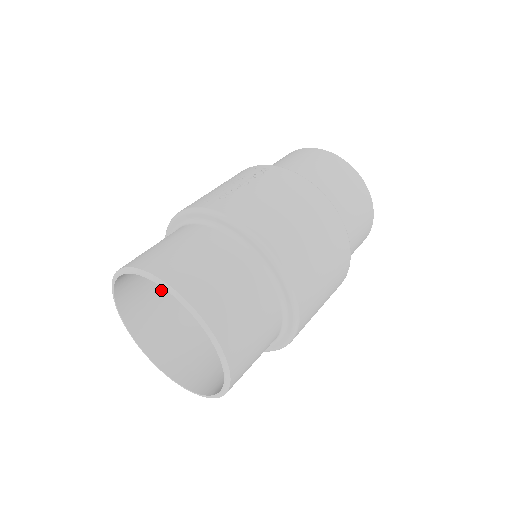
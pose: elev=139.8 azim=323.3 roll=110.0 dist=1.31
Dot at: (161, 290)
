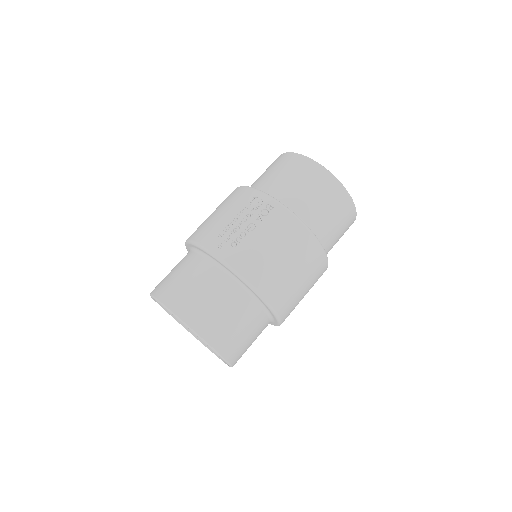
Dot at: occluded
